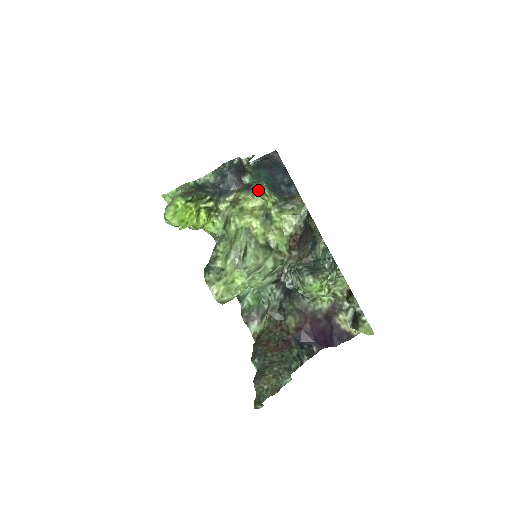
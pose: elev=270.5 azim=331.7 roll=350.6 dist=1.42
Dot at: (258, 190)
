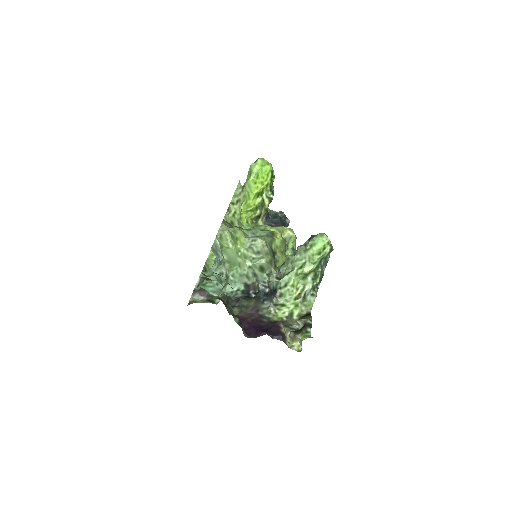
Dot at: occluded
